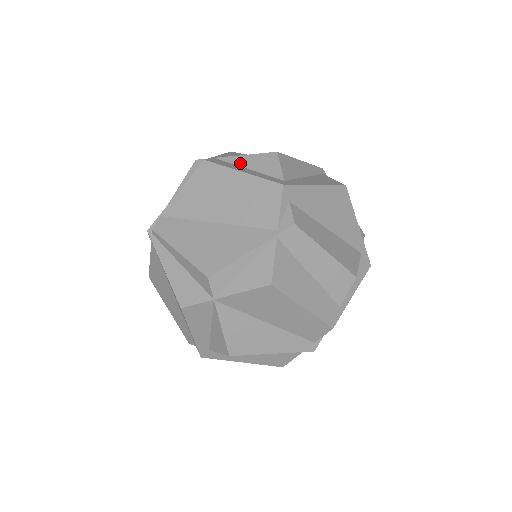
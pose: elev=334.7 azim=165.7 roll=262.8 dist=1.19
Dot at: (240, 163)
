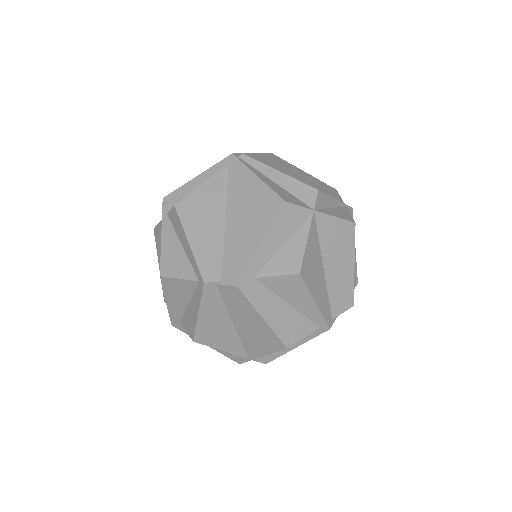
Dot at: occluded
